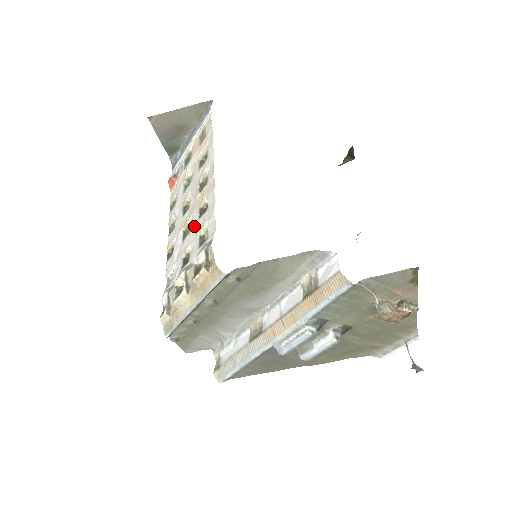
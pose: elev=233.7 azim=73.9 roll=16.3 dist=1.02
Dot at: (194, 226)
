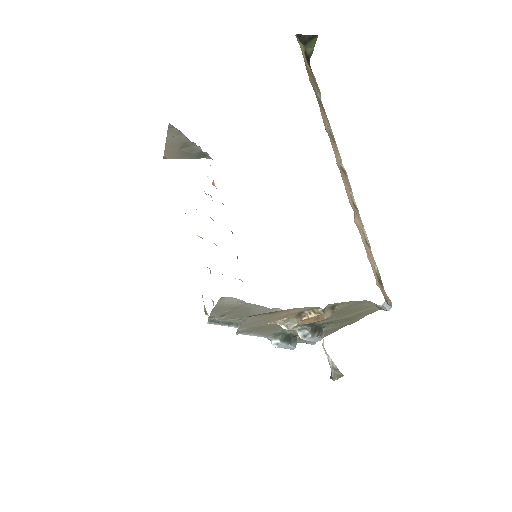
Dot at: occluded
